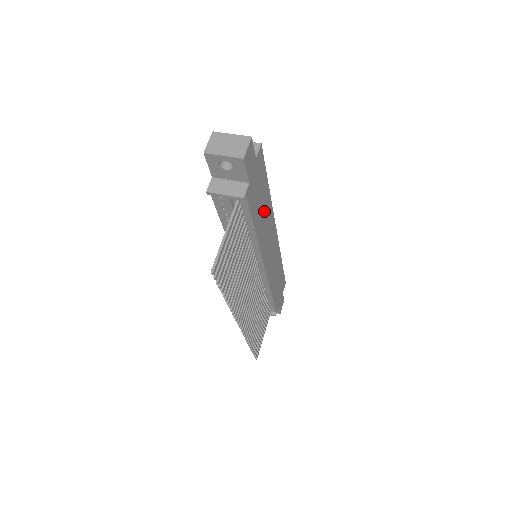
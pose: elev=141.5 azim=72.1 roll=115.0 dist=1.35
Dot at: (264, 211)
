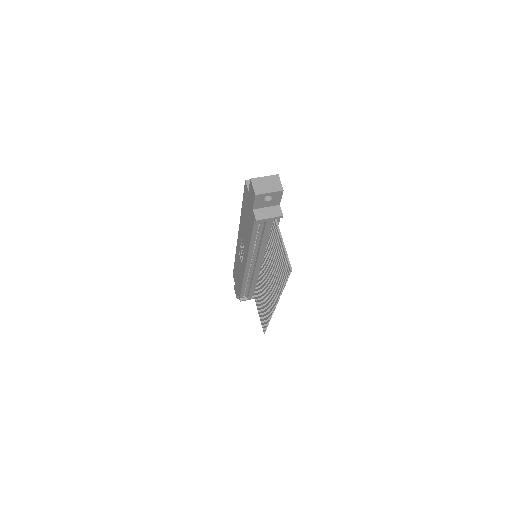
Dot at: occluded
